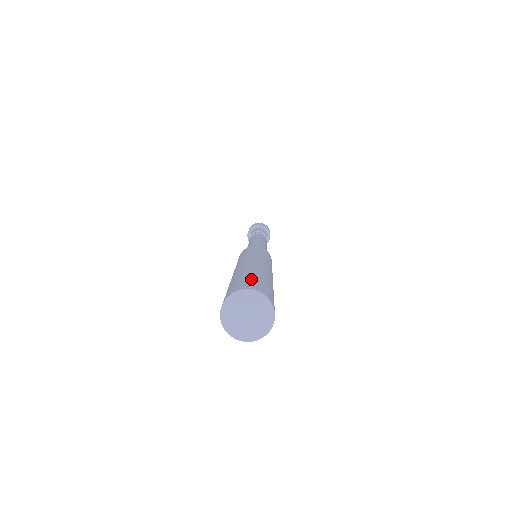
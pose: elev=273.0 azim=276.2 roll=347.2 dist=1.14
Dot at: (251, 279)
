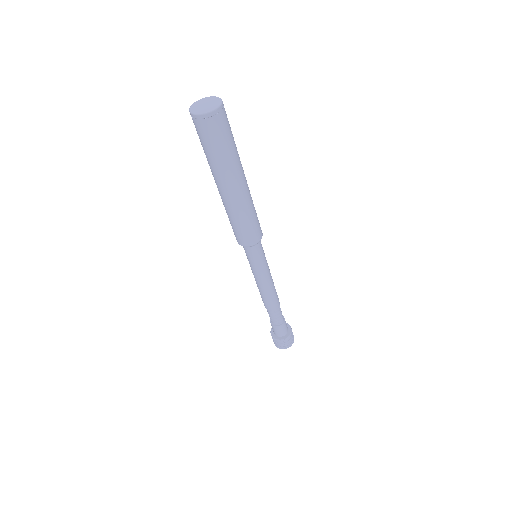
Dot at: occluded
